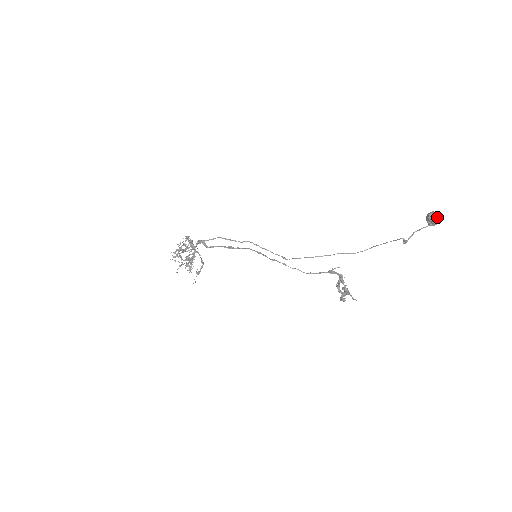
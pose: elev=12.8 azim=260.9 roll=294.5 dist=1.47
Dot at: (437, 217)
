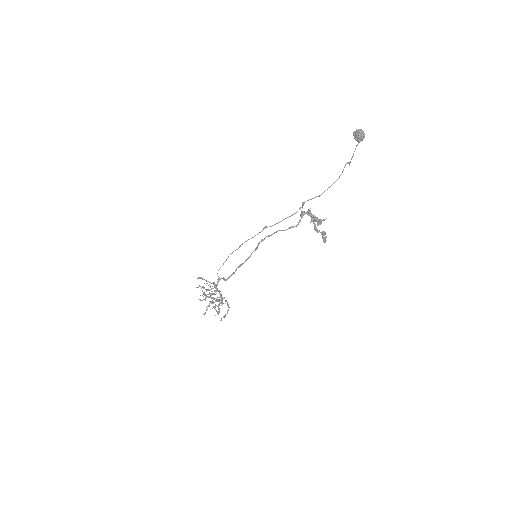
Dot at: (358, 130)
